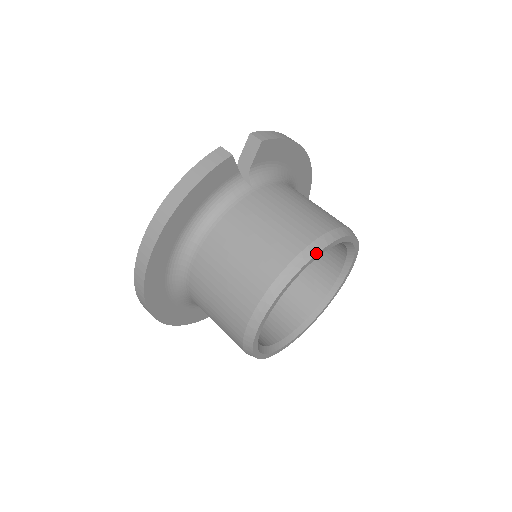
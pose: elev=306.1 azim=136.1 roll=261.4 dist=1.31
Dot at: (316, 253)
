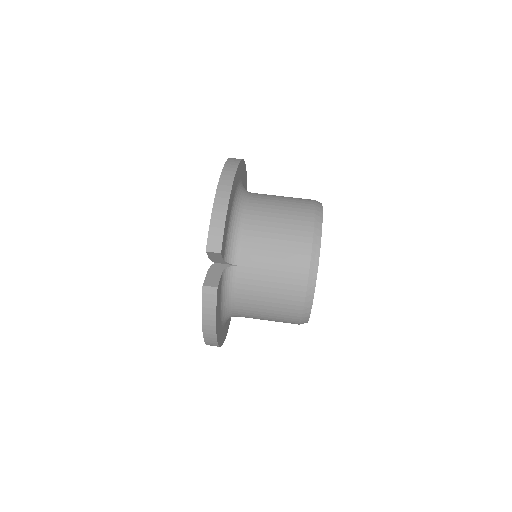
Dot at: (315, 285)
